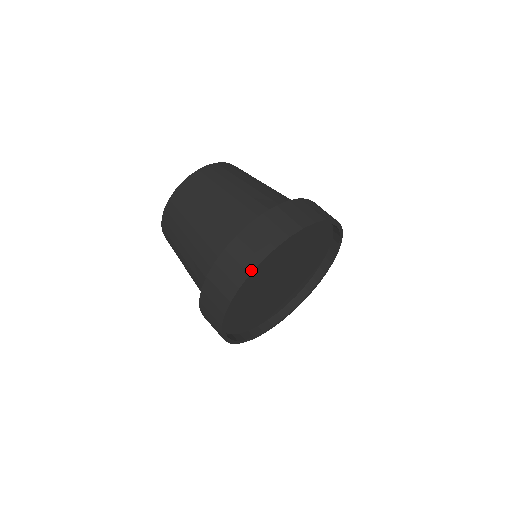
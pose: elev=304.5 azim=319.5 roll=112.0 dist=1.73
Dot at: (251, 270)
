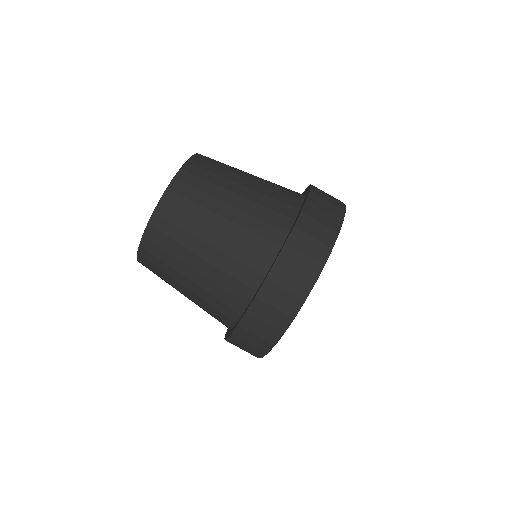
Dot at: occluded
